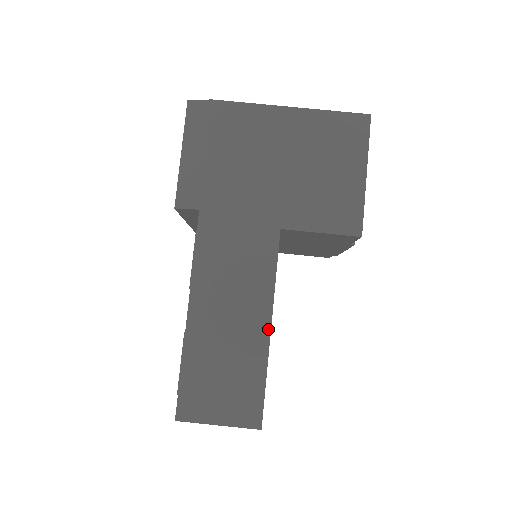
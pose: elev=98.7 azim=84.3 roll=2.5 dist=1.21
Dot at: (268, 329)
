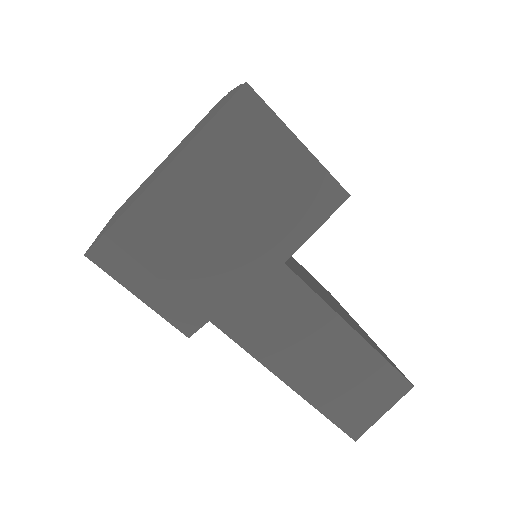
Dot at: (353, 333)
